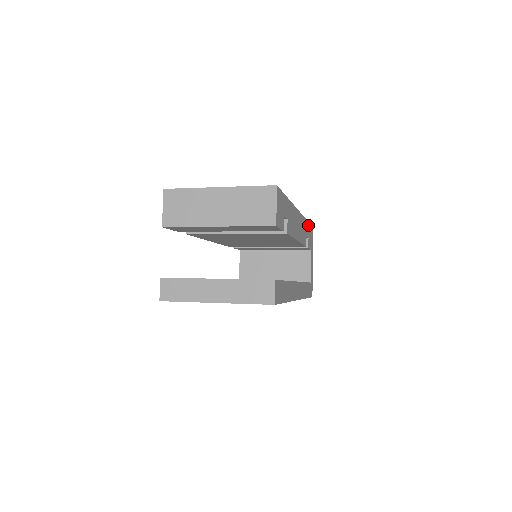
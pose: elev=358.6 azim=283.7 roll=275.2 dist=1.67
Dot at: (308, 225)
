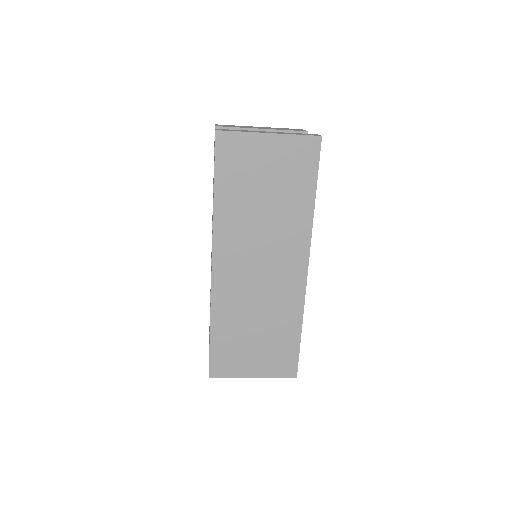
Dot at: occluded
